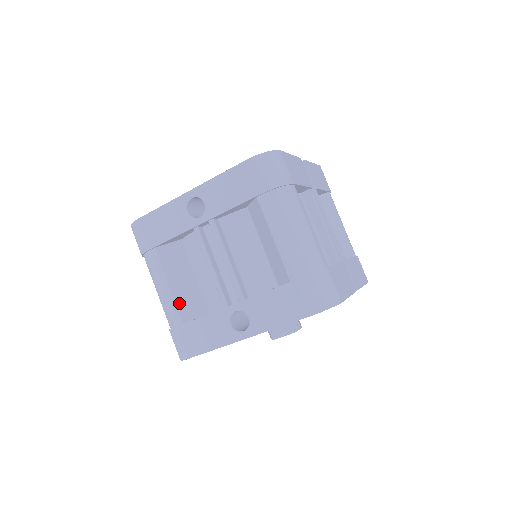
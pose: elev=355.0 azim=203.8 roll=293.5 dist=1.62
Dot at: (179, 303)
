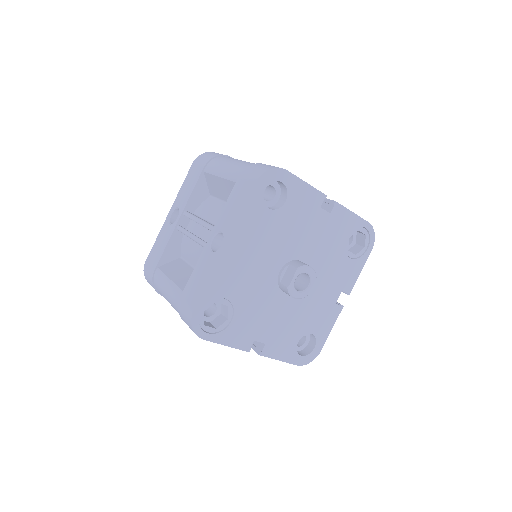
Dot at: (180, 284)
